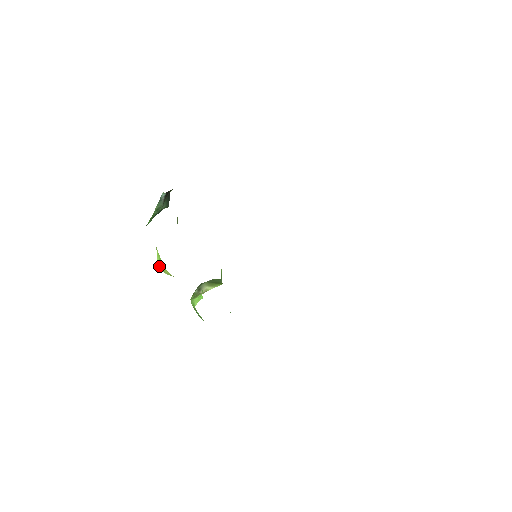
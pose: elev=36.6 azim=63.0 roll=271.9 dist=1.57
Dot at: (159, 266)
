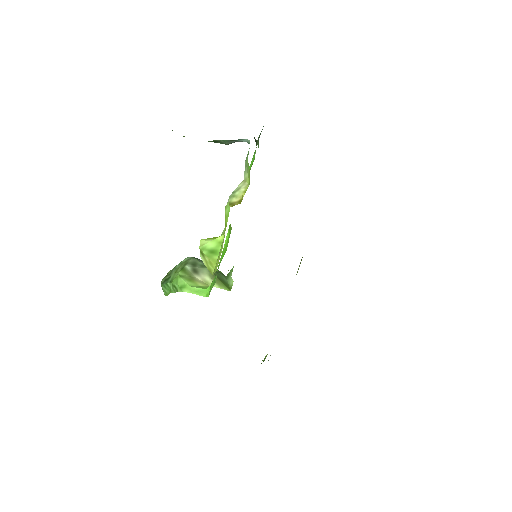
Dot at: (206, 252)
